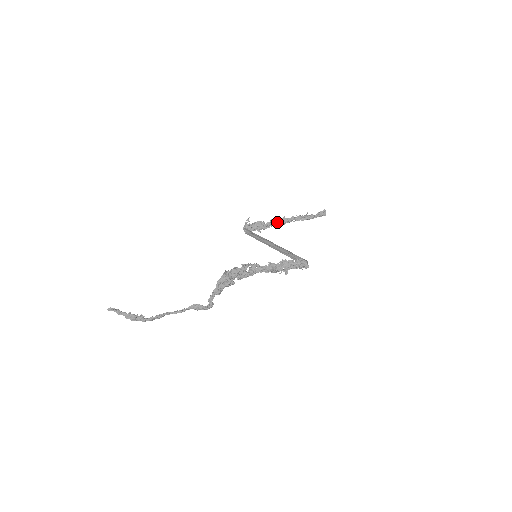
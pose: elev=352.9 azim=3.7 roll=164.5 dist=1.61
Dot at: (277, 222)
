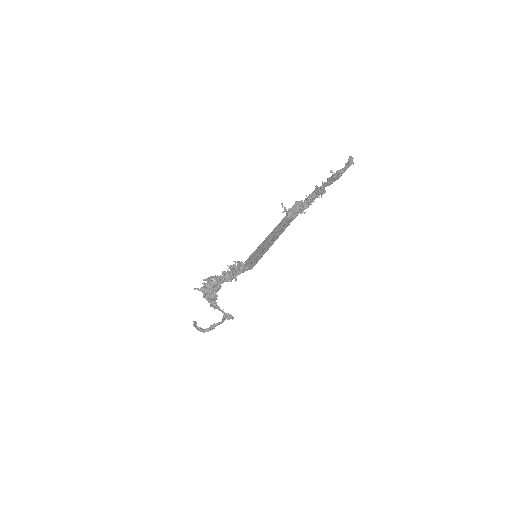
Dot at: (313, 195)
